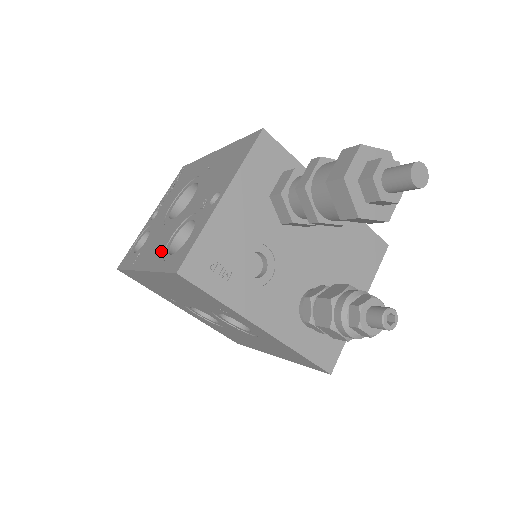
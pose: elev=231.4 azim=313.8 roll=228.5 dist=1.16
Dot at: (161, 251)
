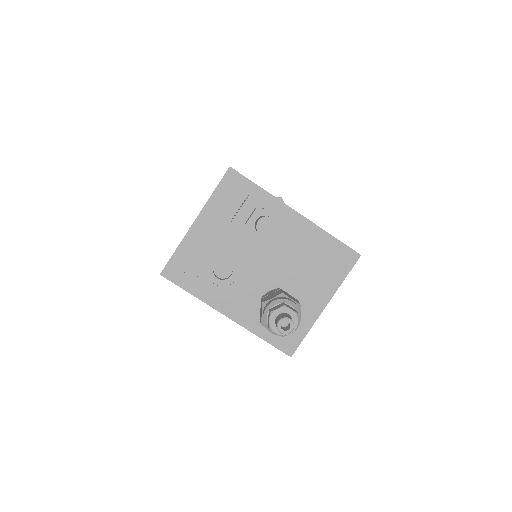
Dot at: occluded
